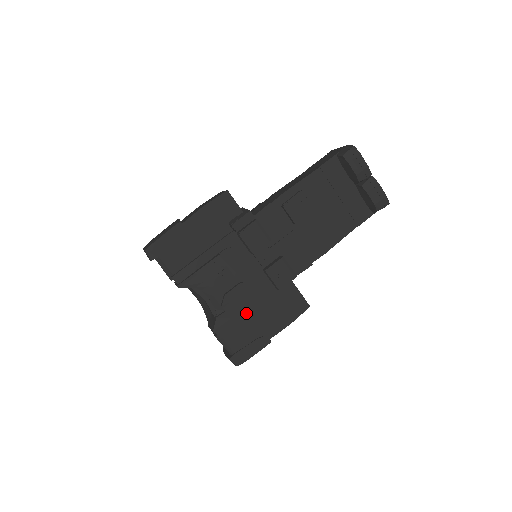
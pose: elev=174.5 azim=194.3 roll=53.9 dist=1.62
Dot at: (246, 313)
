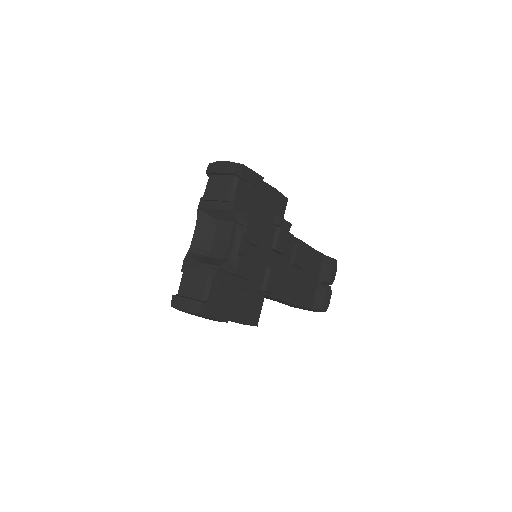
Dot at: (238, 281)
